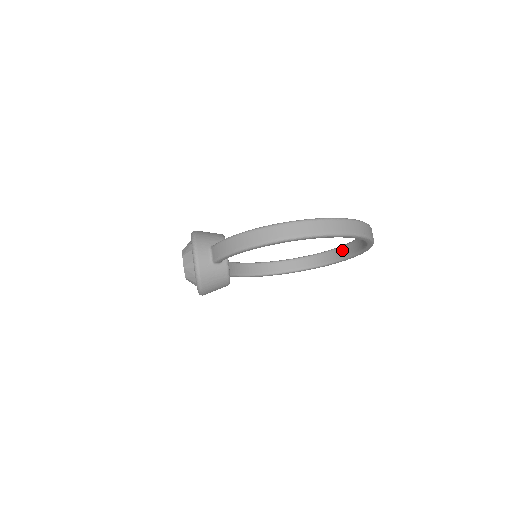
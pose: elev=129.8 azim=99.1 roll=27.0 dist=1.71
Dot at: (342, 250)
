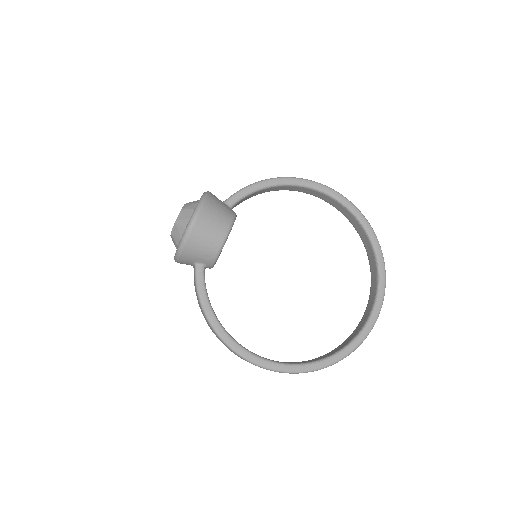
Dot at: (374, 266)
